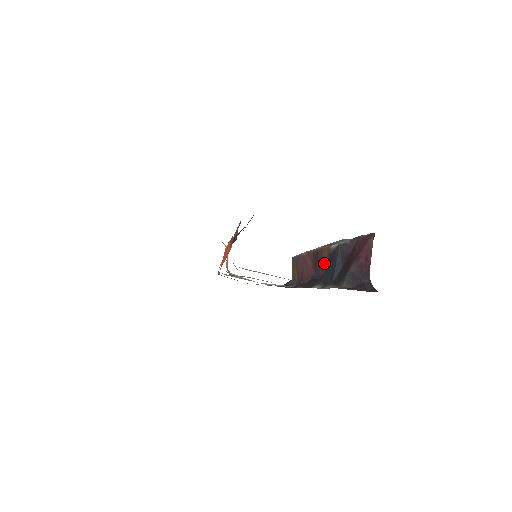
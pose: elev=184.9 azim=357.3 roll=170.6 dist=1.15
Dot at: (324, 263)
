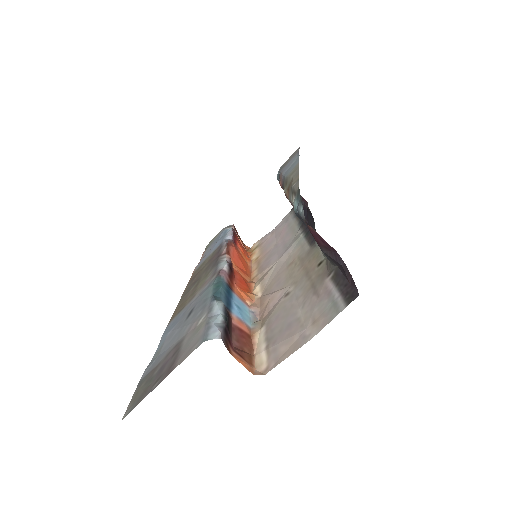
Dot at: occluded
